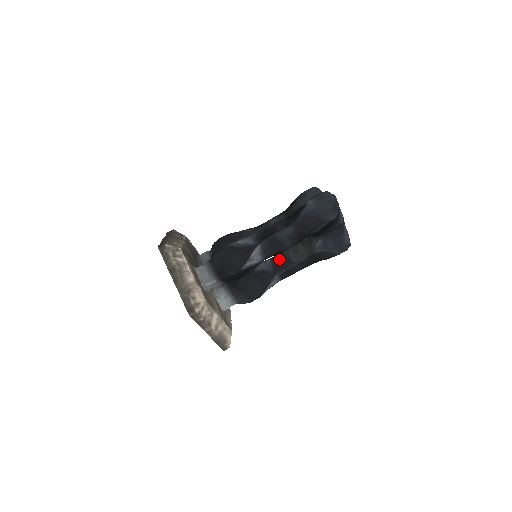
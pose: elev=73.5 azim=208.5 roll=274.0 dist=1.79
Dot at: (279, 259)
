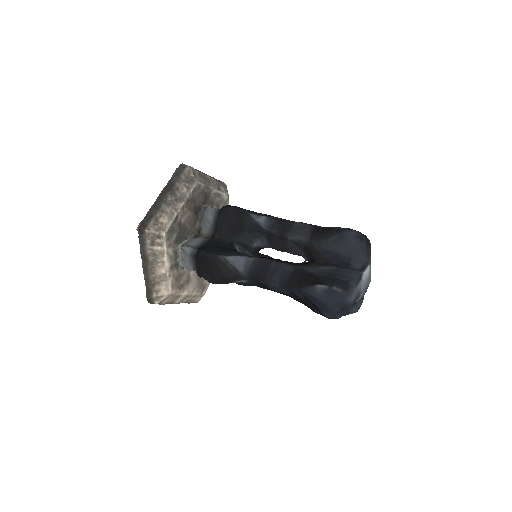
Dot at: occluded
